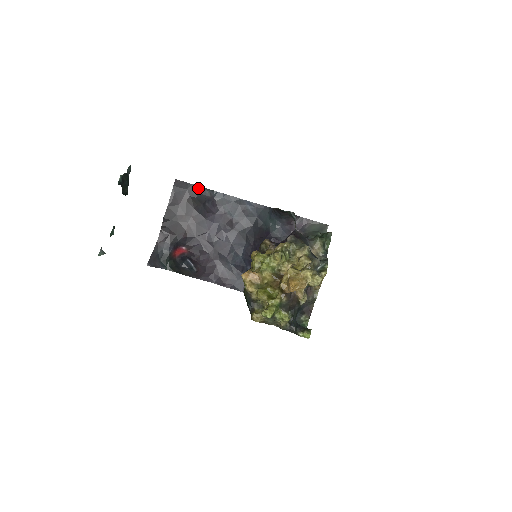
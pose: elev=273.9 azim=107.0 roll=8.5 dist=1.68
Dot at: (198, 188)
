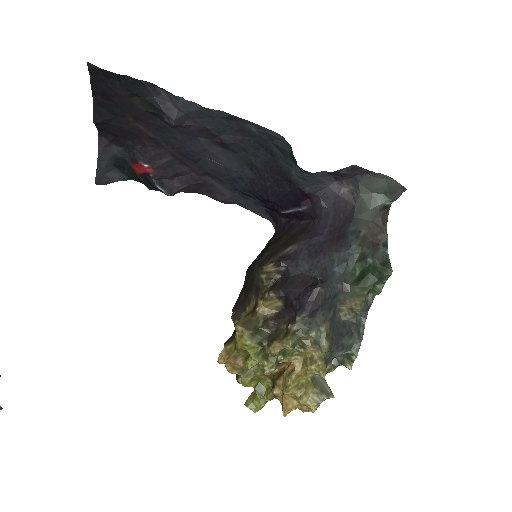
Dot at: (141, 84)
